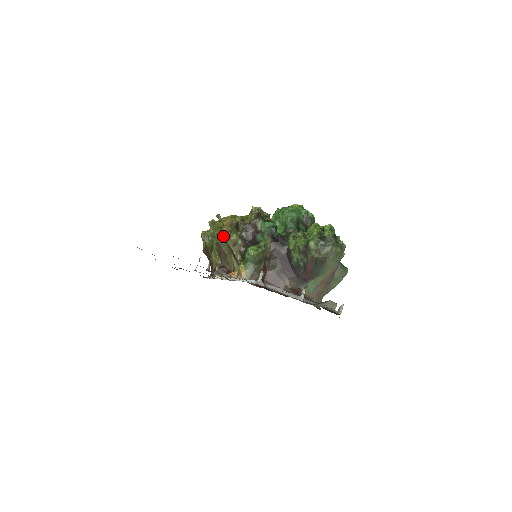
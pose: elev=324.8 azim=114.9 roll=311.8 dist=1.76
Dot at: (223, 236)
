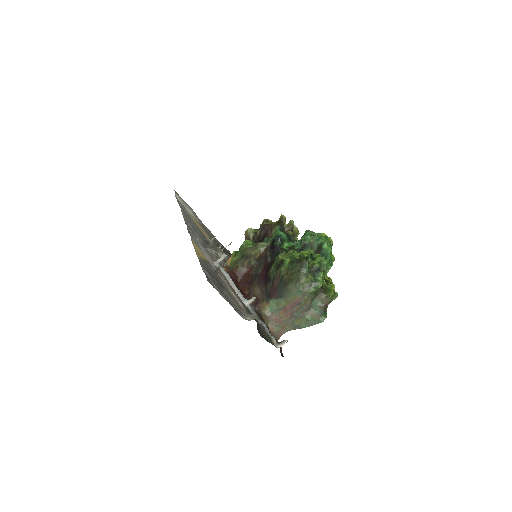
Dot at: occluded
